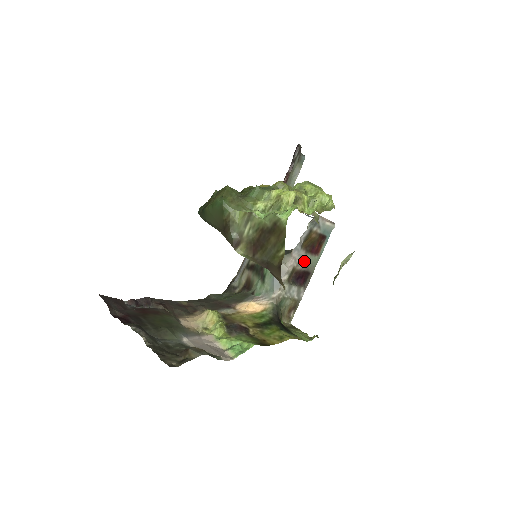
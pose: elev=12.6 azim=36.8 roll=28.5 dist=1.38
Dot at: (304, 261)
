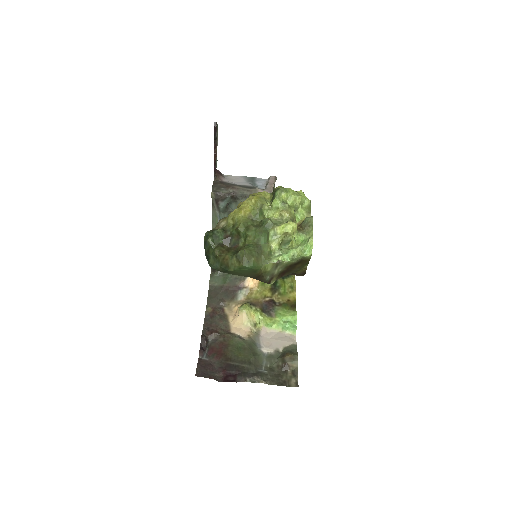
Dot at: occluded
